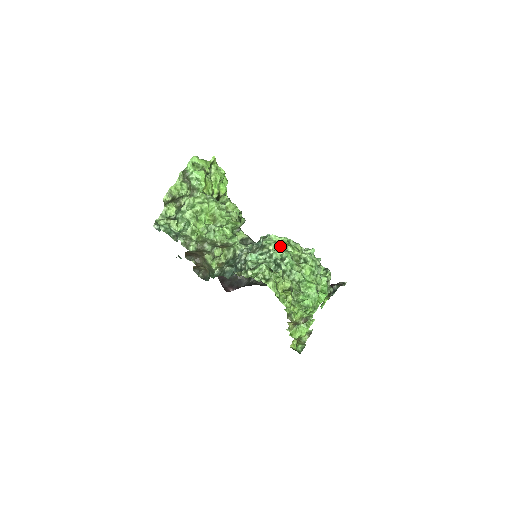
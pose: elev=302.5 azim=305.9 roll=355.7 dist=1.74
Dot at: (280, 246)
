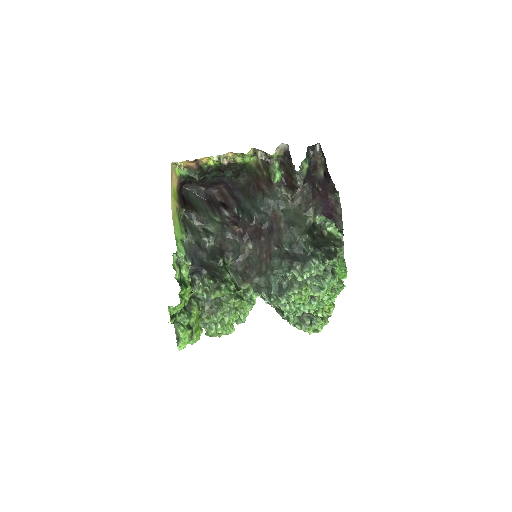
Dot at: (297, 307)
